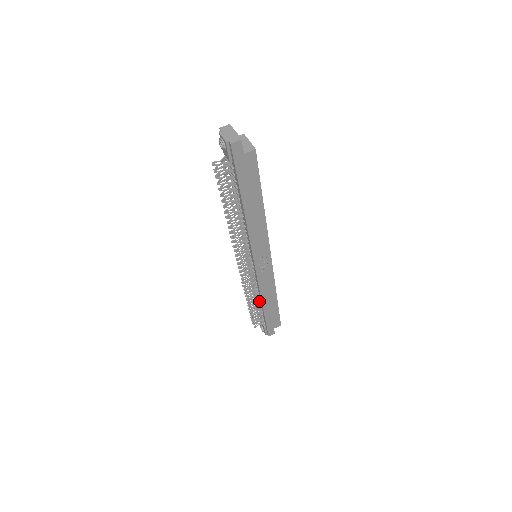
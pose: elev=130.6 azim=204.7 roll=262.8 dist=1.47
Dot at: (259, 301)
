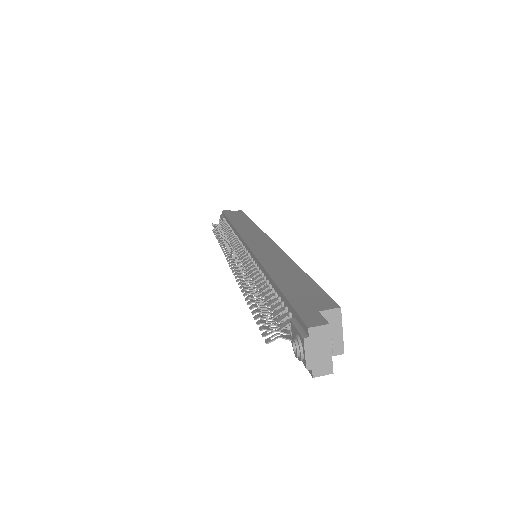
Dot at: occluded
